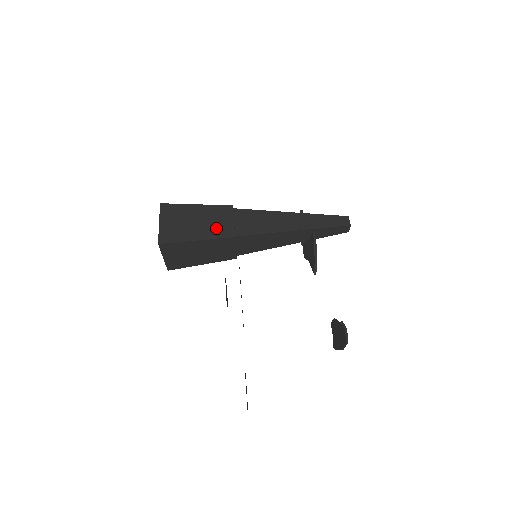
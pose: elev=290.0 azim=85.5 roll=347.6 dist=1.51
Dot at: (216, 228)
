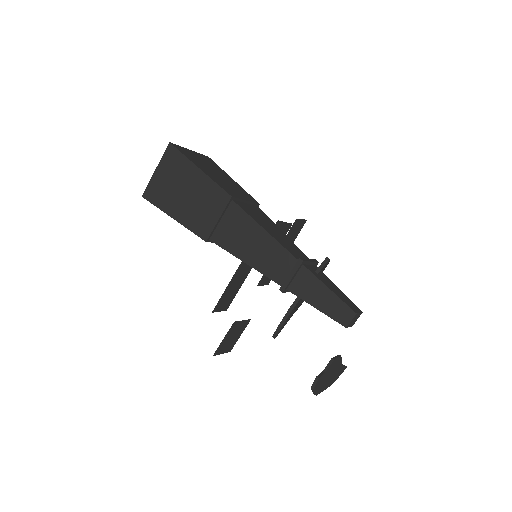
Dot at: (197, 216)
